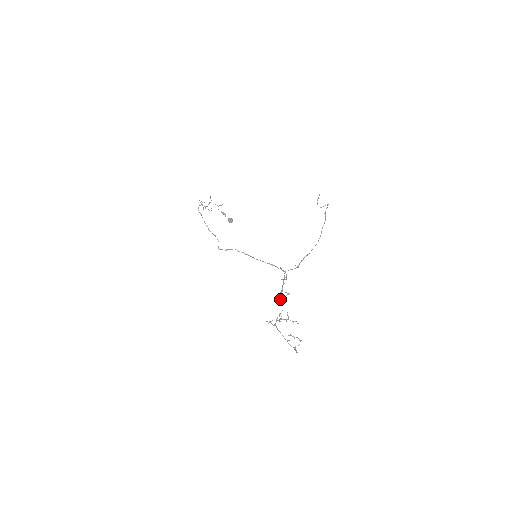
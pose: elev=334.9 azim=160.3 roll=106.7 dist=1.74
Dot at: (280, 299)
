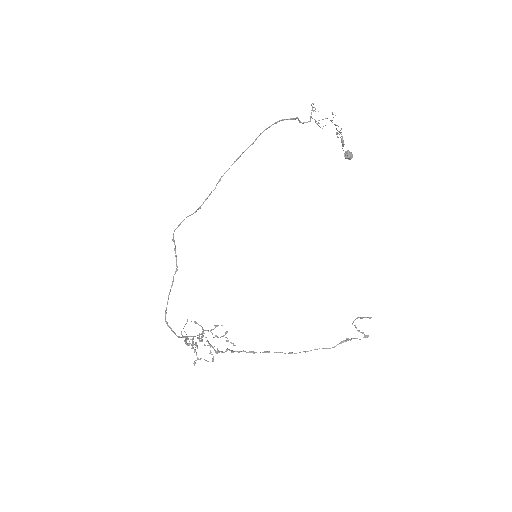
Dot at: (188, 339)
